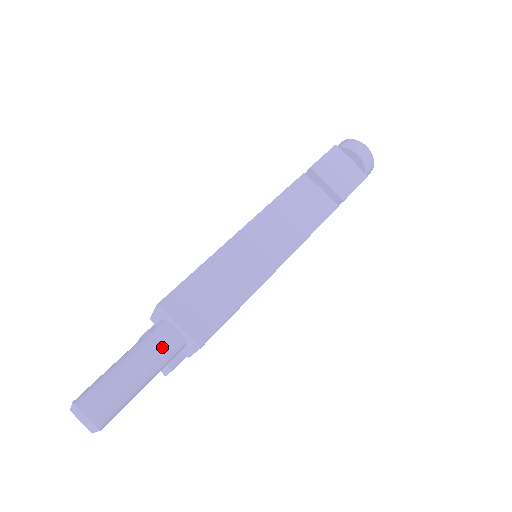
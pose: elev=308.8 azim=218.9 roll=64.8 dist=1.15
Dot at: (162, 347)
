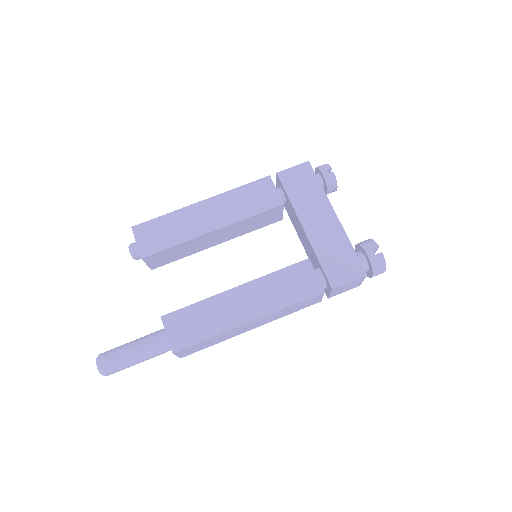
Dot at: occluded
